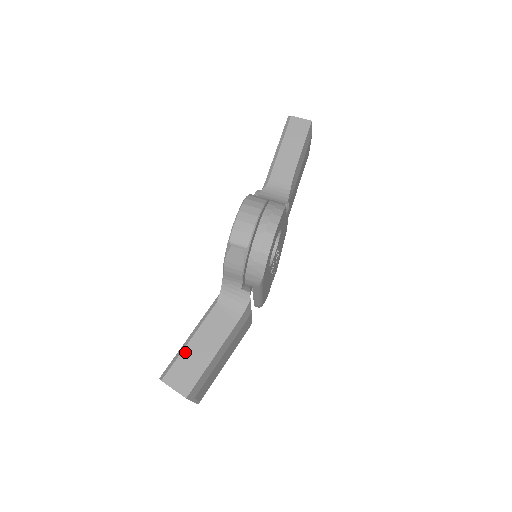
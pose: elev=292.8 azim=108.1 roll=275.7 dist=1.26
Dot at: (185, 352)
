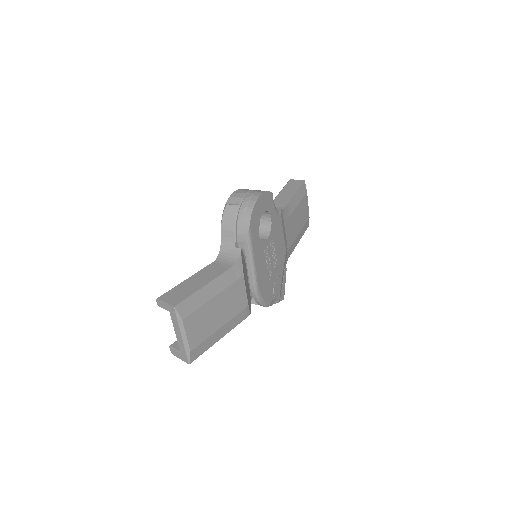
Dot at: (182, 284)
